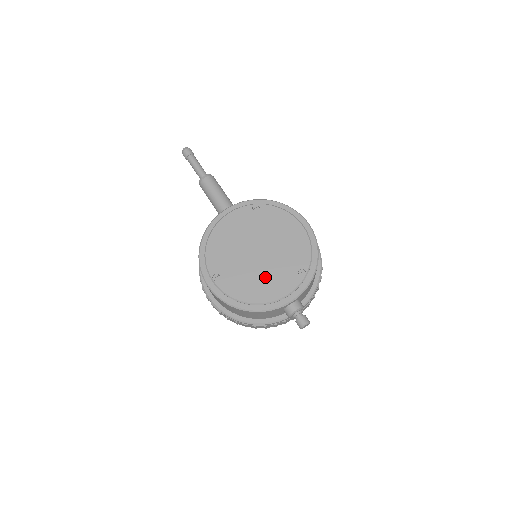
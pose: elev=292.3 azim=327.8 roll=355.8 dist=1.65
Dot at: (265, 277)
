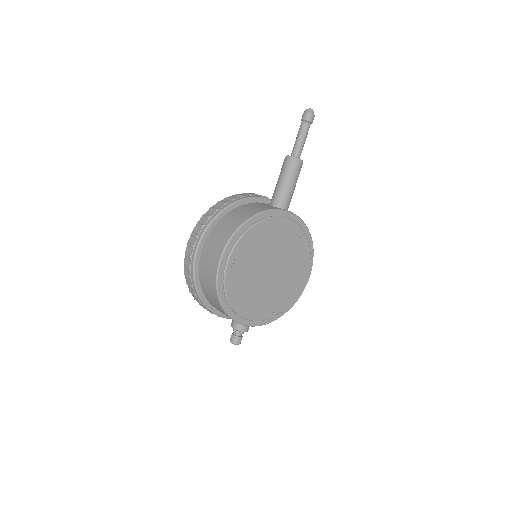
Dot at: (256, 295)
